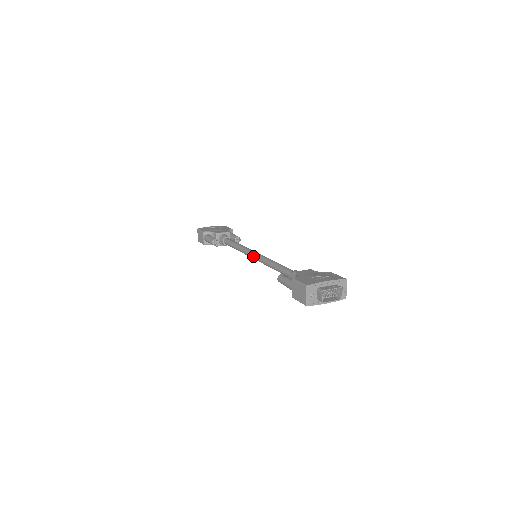
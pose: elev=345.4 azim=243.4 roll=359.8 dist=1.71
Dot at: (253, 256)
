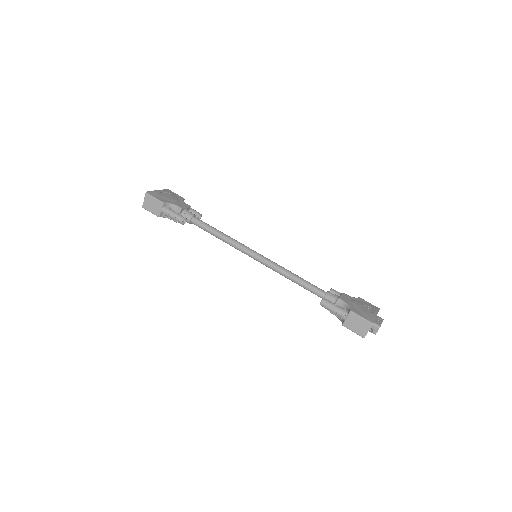
Dot at: (256, 257)
